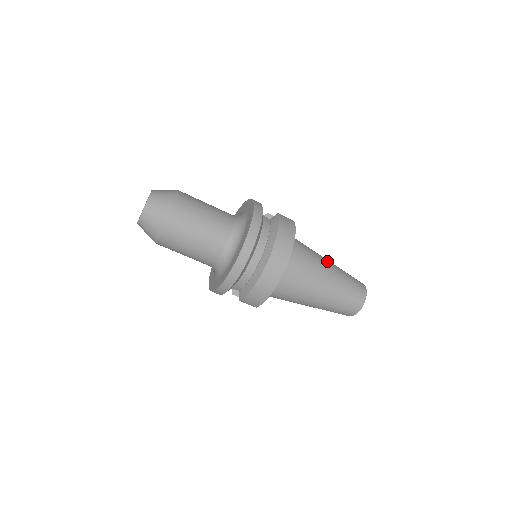
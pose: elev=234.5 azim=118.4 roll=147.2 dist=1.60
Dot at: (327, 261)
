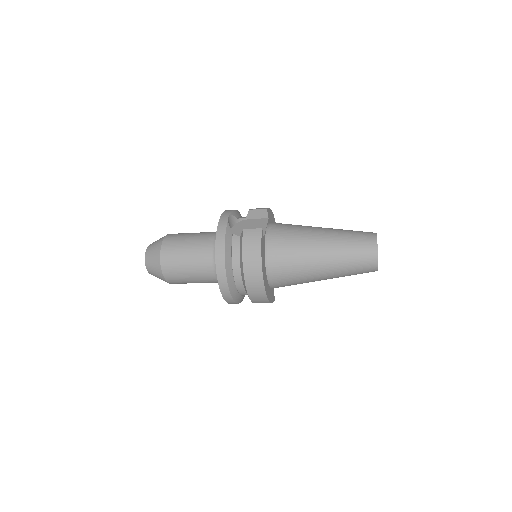
Dot at: (319, 241)
